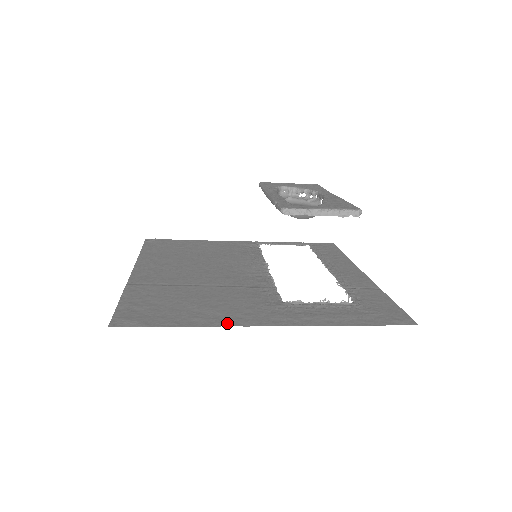
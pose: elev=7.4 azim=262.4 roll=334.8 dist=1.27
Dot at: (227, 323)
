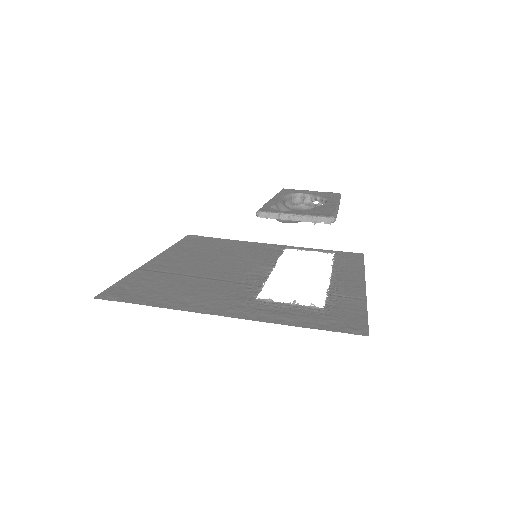
Dot at: (187, 308)
